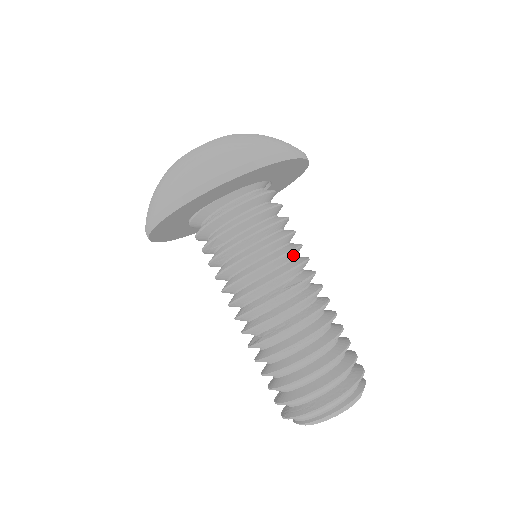
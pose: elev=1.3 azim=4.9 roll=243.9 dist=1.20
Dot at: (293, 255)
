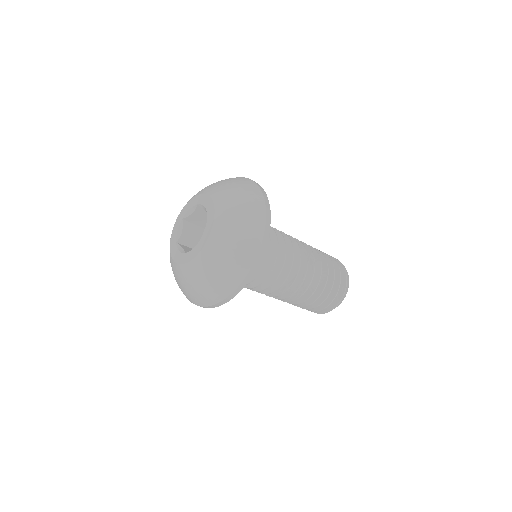
Dot at: occluded
